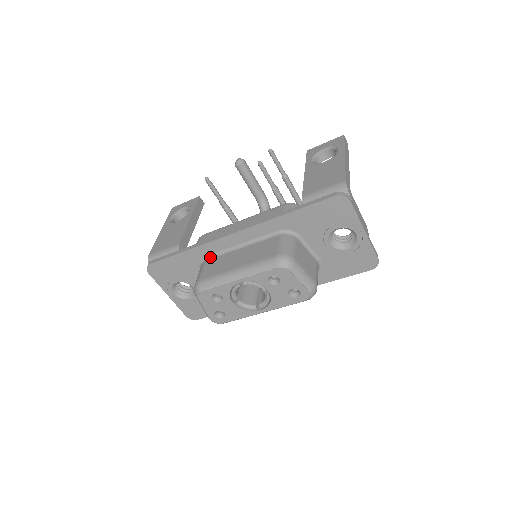
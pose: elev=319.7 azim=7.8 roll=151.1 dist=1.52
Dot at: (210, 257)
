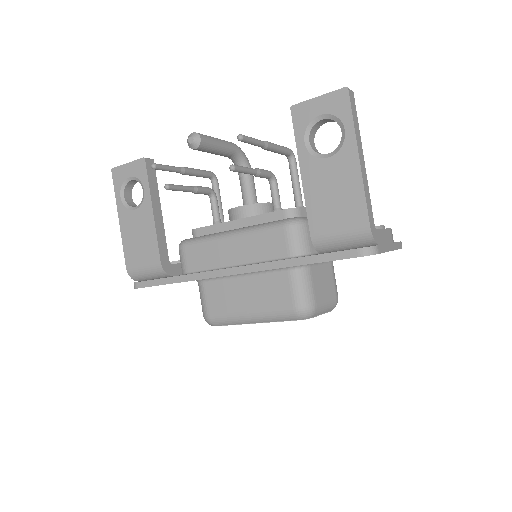
Dot at: (207, 280)
